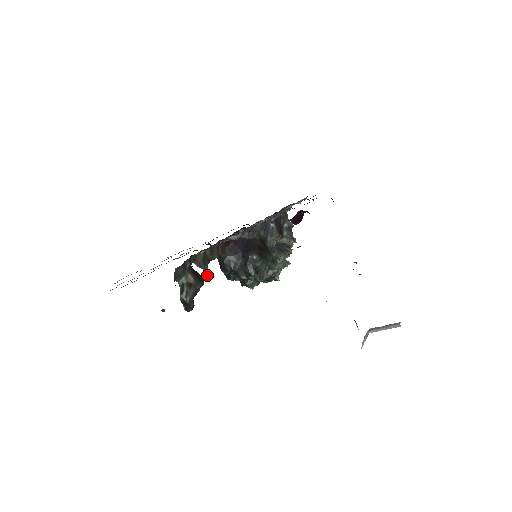
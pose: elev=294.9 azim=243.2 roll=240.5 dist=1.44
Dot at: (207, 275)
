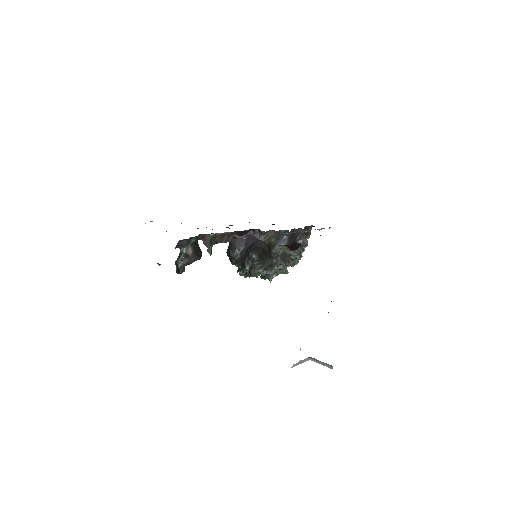
Dot at: occluded
